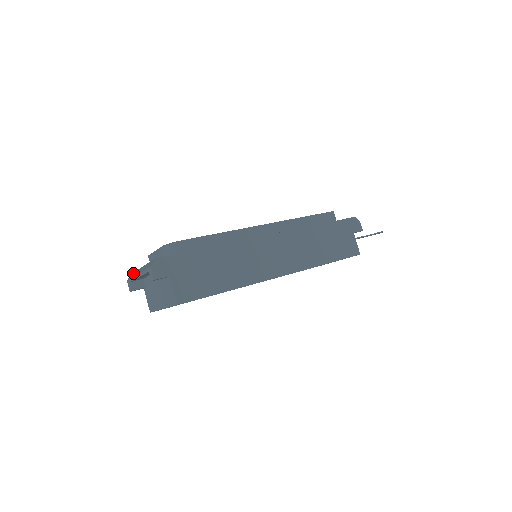
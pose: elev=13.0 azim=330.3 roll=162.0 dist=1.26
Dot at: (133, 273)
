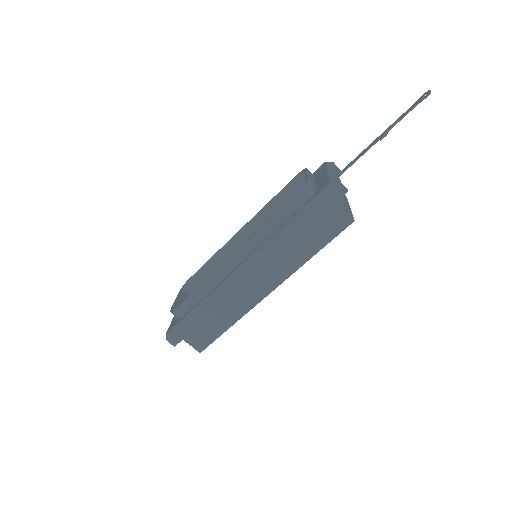
Dot at: occluded
